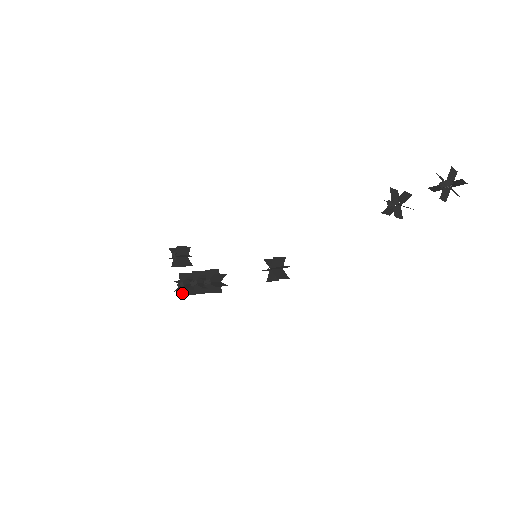
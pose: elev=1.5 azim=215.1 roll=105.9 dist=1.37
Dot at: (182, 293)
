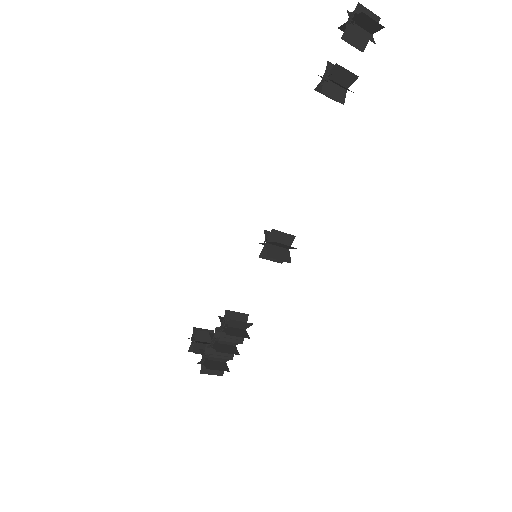
Dot at: (207, 367)
